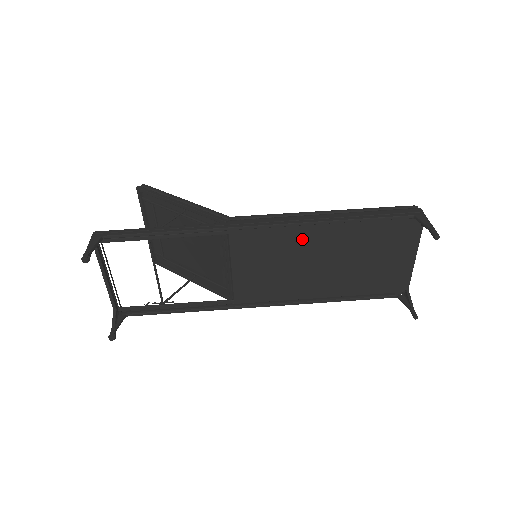
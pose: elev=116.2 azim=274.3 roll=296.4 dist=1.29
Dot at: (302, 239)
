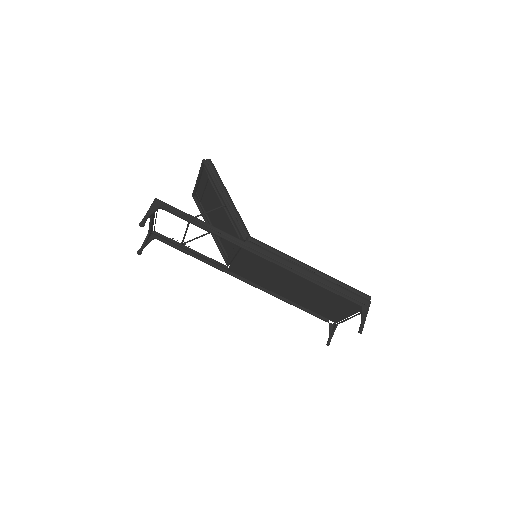
Dot at: (287, 274)
